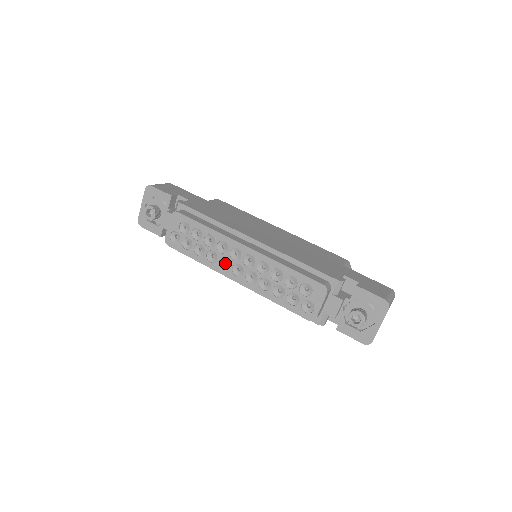
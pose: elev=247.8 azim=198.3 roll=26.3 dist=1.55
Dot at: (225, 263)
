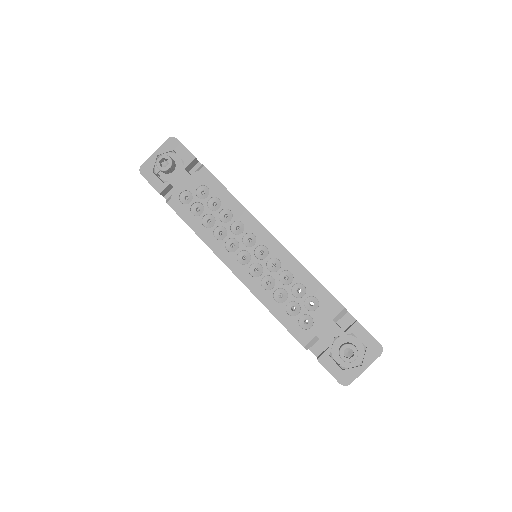
Dot at: occluded
